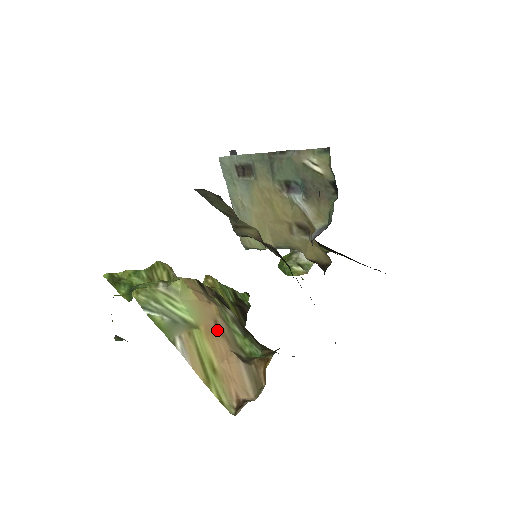
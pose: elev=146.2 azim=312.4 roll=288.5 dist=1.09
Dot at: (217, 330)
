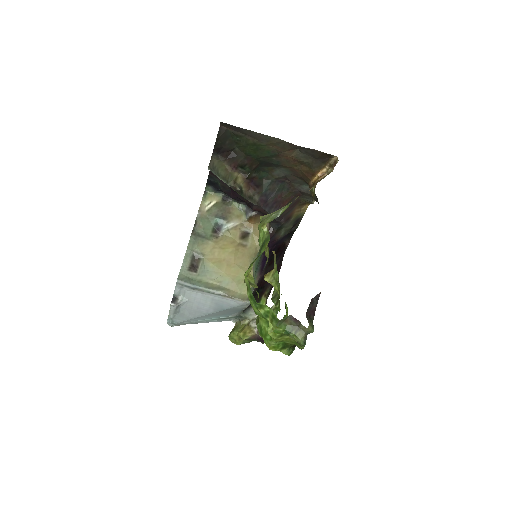
Dot at: occluded
